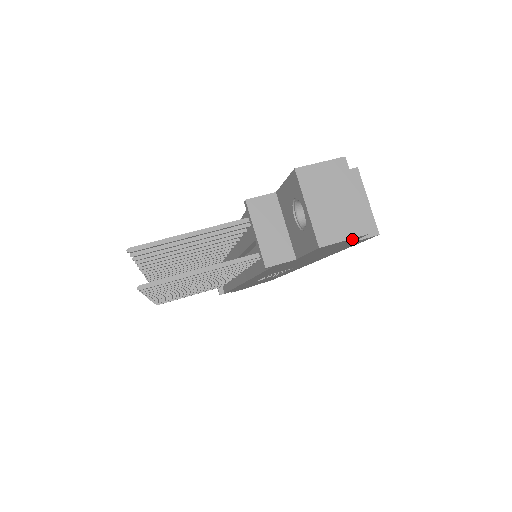
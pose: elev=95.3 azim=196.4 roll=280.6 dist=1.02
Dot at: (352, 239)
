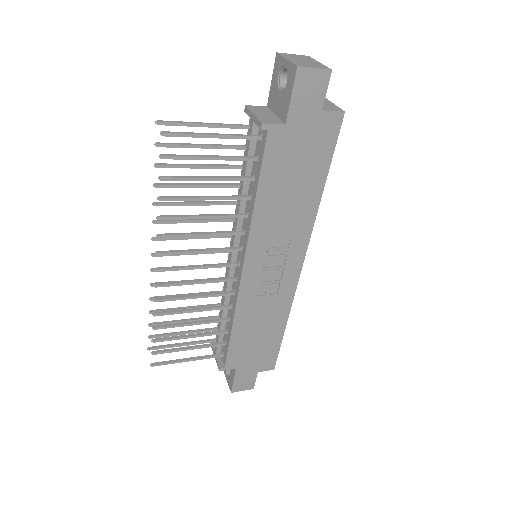
Dot at: (321, 77)
